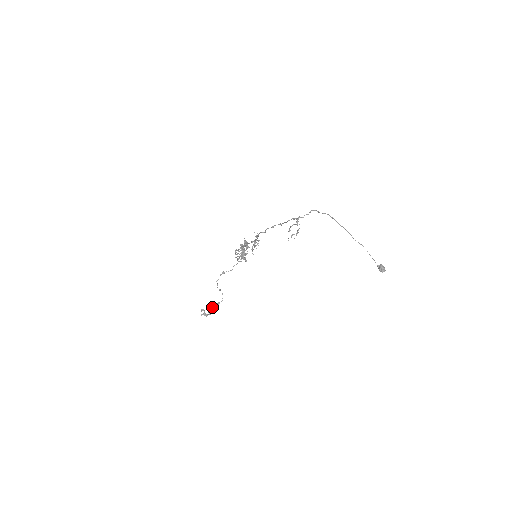
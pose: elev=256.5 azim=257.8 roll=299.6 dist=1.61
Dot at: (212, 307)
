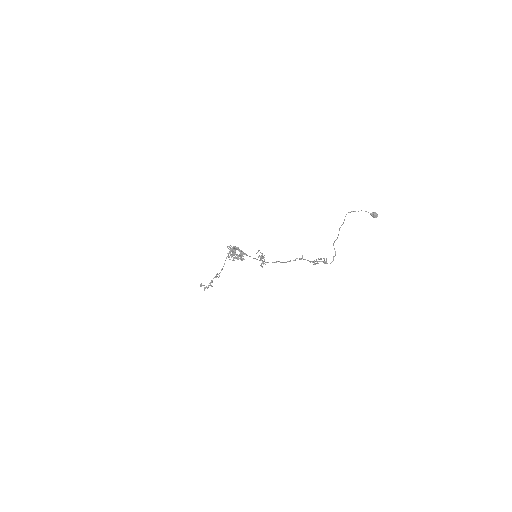
Dot at: (211, 281)
